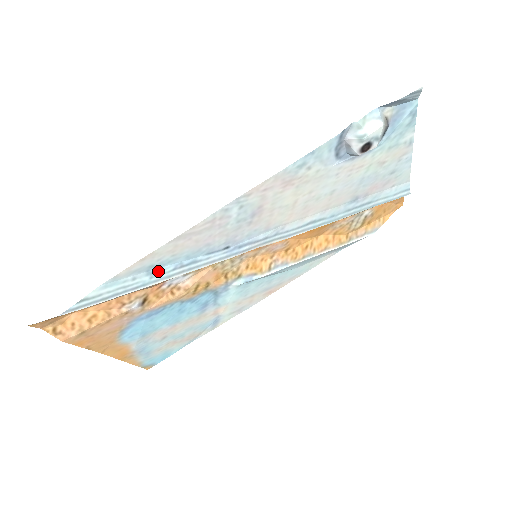
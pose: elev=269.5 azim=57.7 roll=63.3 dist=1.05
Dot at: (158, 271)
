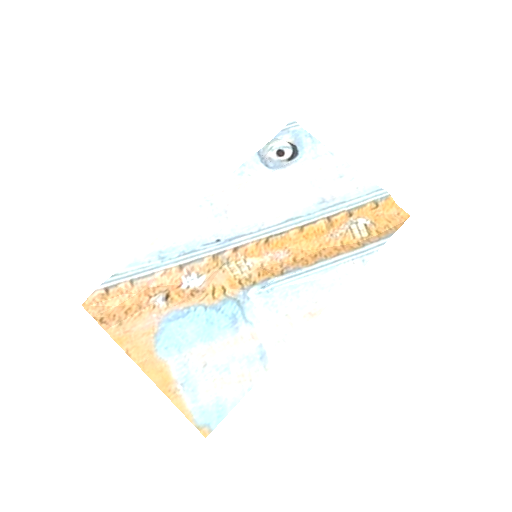
Dot at: (167, 257)
